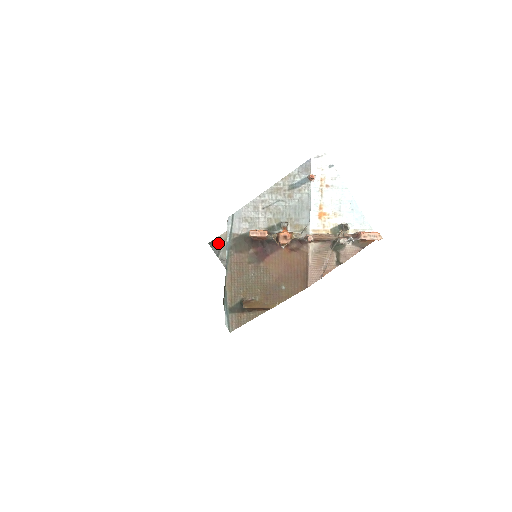
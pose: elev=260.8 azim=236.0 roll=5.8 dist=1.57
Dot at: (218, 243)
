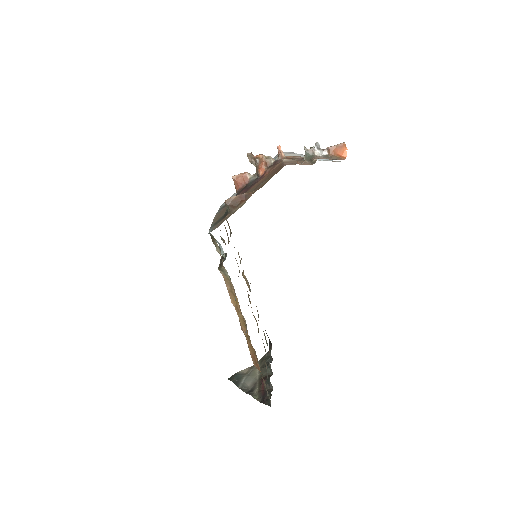
Dot at: (239, 375)
